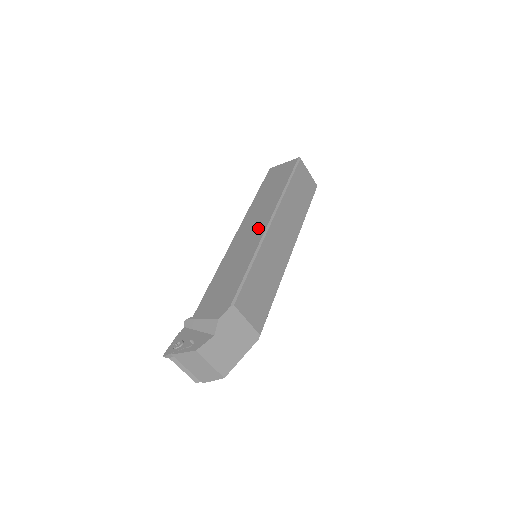
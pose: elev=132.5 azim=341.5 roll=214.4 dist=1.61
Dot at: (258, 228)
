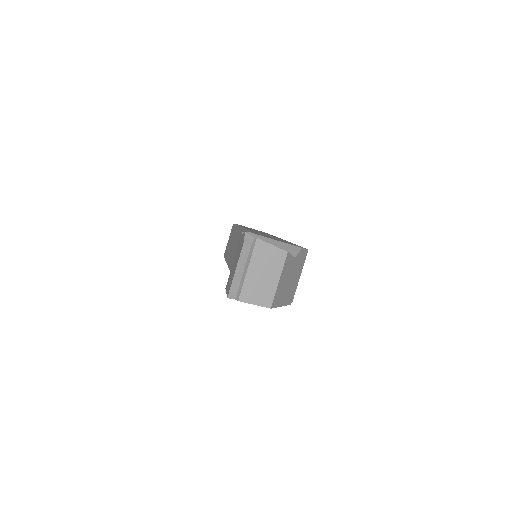
Dot at: occluded
